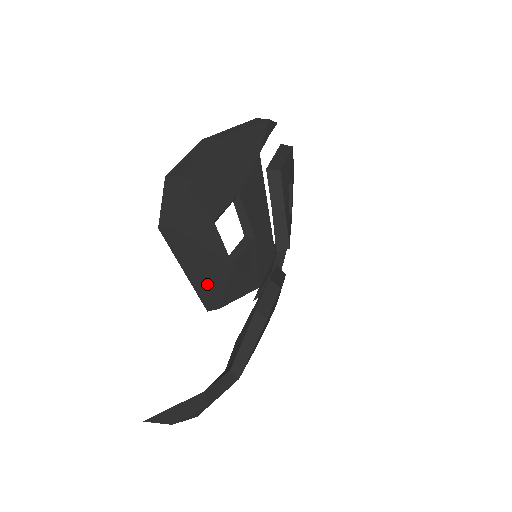
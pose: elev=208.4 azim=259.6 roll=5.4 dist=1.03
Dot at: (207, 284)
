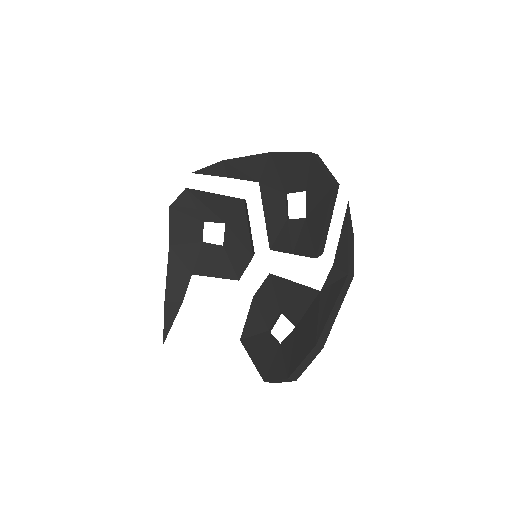
Dot at: occluded
